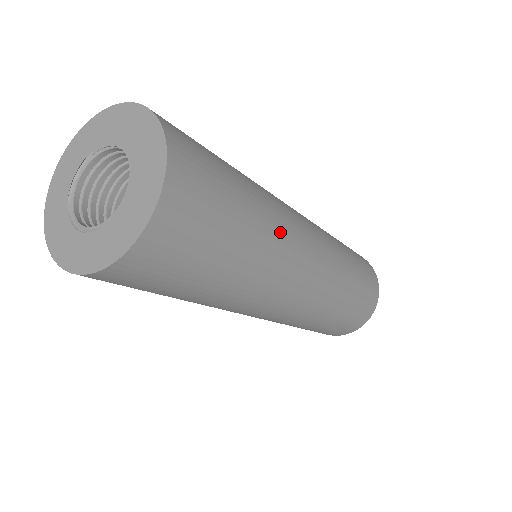
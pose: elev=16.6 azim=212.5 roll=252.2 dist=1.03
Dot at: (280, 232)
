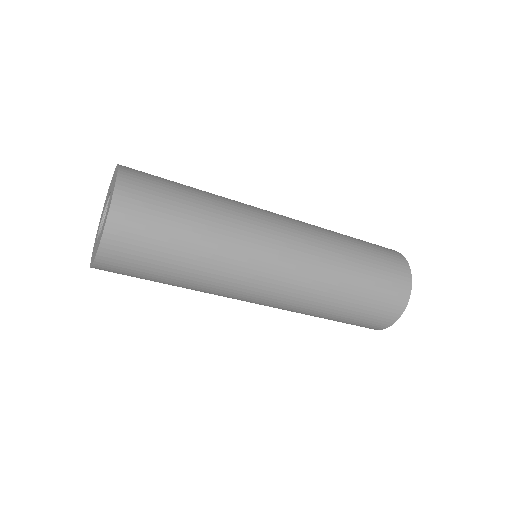
Dot at: (233, 239)
